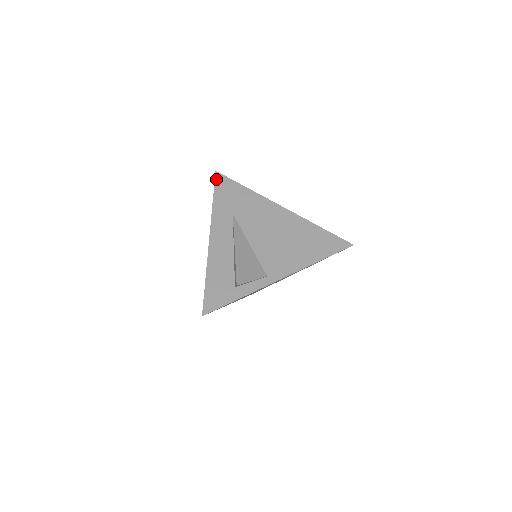
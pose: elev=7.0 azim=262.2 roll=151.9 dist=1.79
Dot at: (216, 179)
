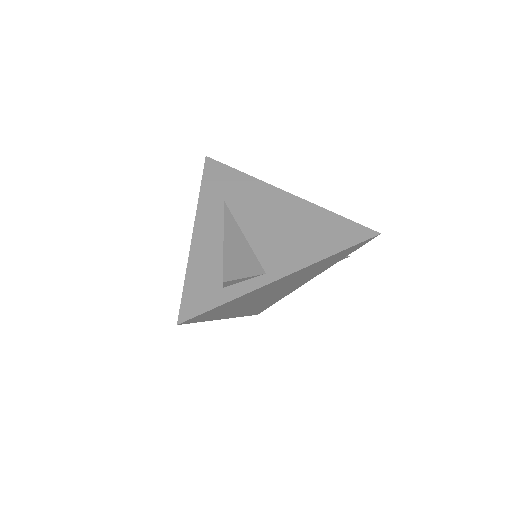
Dot at: (206, 164)
